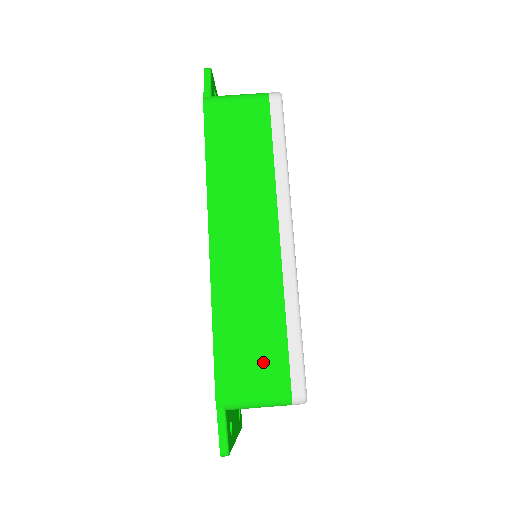
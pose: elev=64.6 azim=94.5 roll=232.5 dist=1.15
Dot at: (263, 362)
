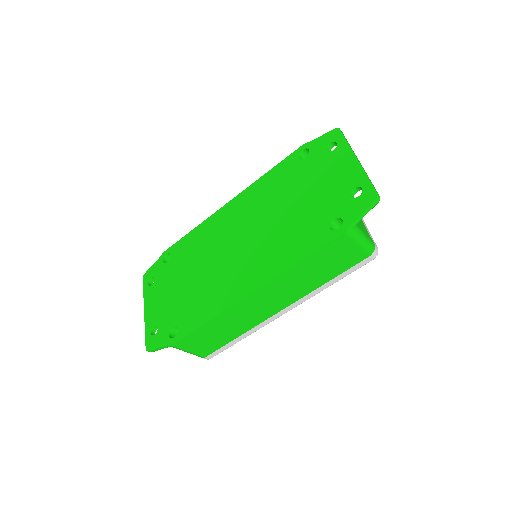
Dot at: (208, 345)
